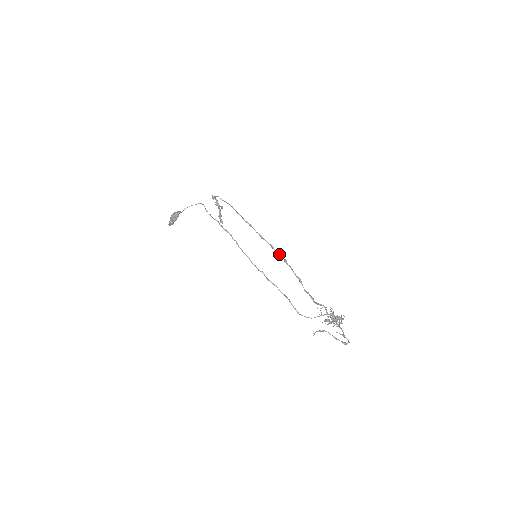
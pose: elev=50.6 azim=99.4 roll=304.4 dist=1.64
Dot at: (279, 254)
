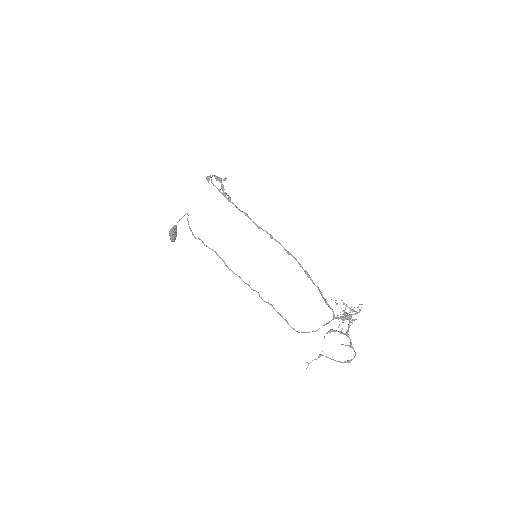
Dot at: (280, 244)
